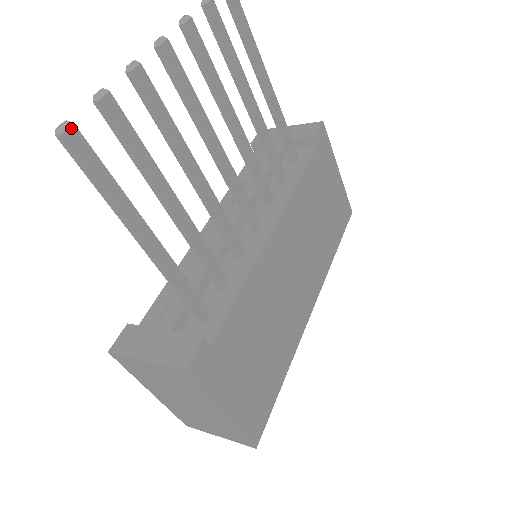
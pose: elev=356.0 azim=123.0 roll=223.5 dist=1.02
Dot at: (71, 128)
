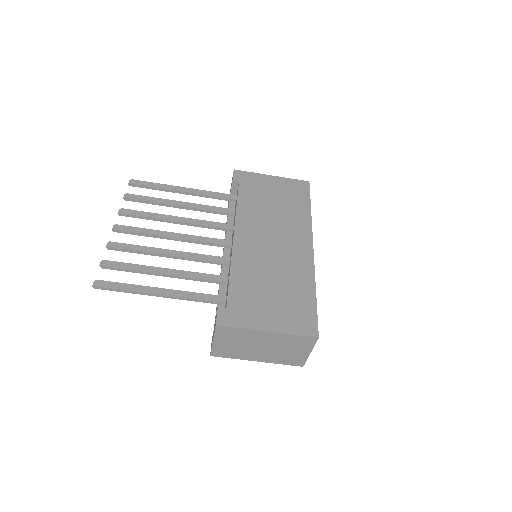
Dot at: (96, 282)
